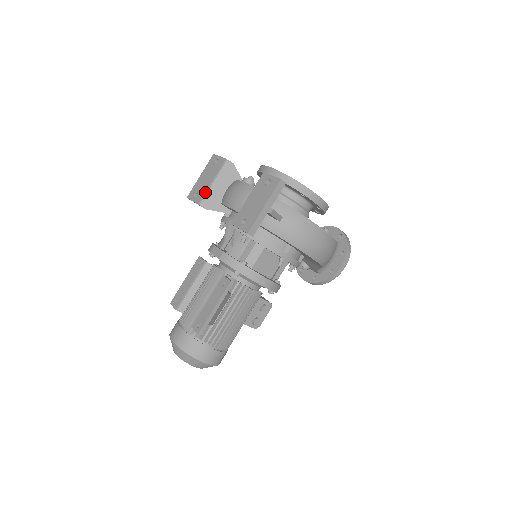
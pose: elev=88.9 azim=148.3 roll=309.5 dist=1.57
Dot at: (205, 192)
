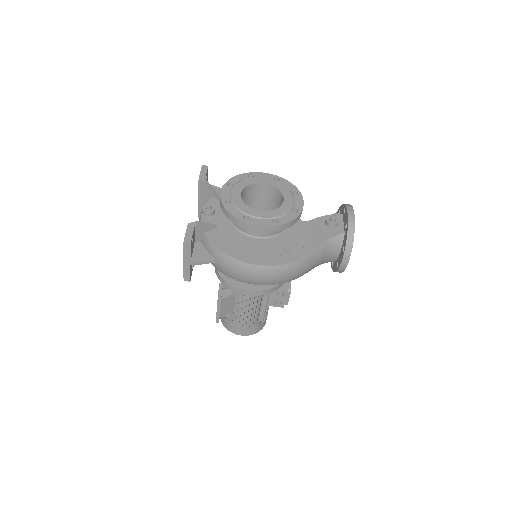
Dot at: (198, 208)
